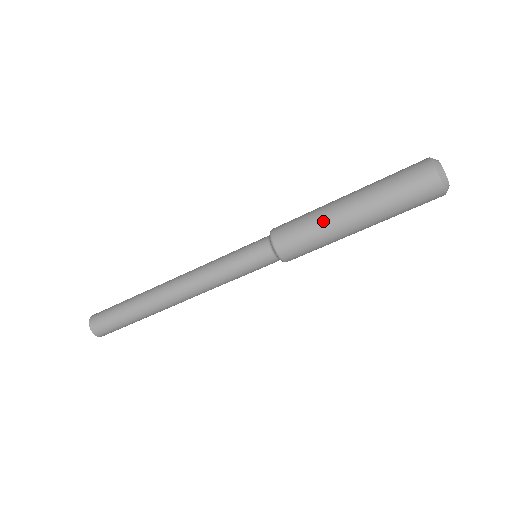
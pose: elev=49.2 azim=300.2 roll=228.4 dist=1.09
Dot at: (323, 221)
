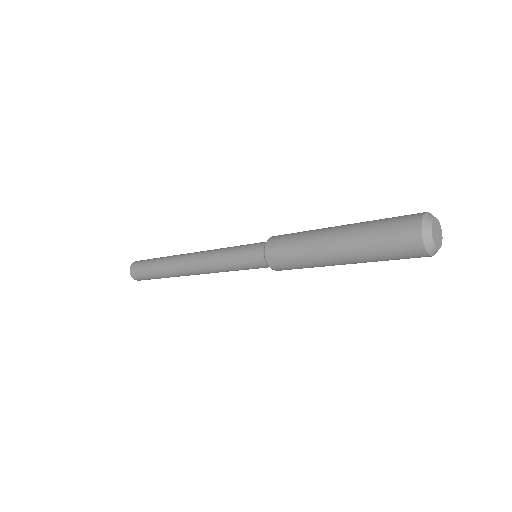
Dot at: (309, 250)
